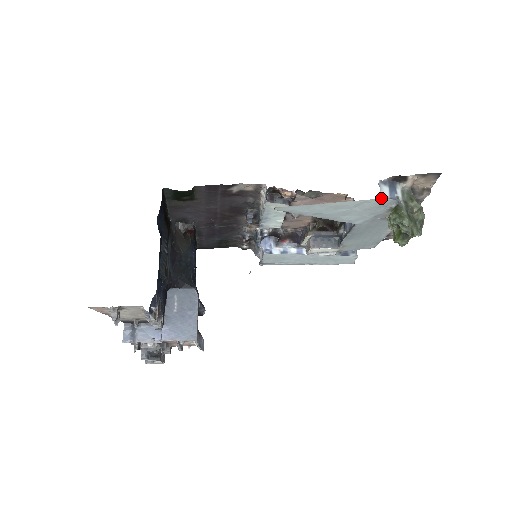
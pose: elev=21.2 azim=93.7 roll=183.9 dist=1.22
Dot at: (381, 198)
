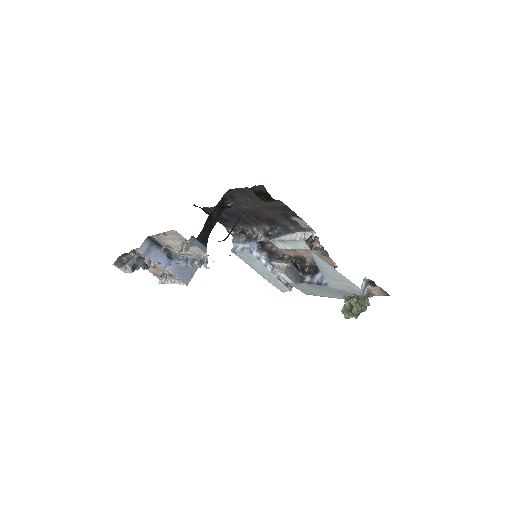
Dot at: occluded
